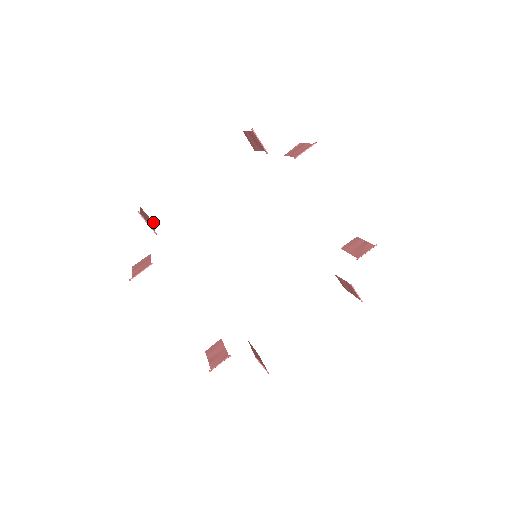
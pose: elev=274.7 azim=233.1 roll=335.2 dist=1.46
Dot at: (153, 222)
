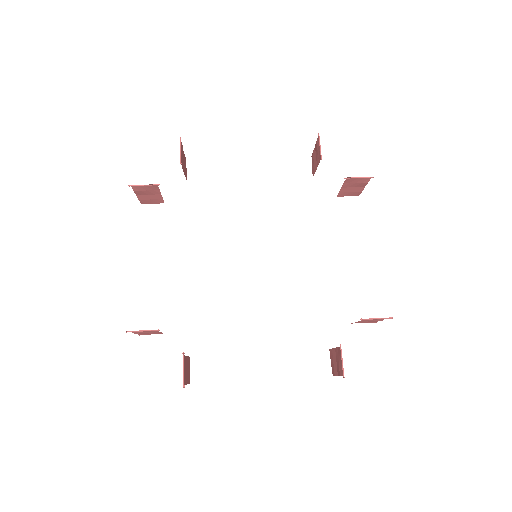
Dot at: occluded
